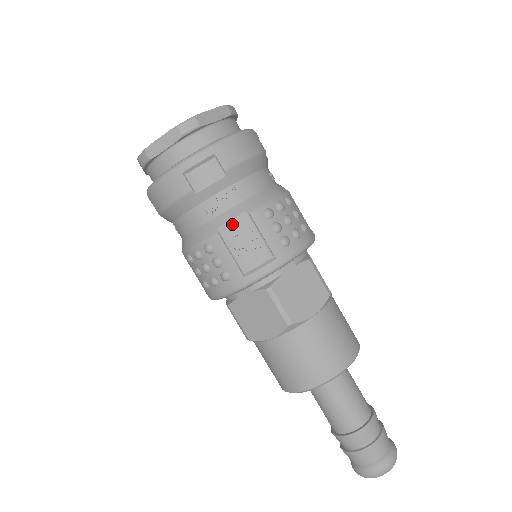
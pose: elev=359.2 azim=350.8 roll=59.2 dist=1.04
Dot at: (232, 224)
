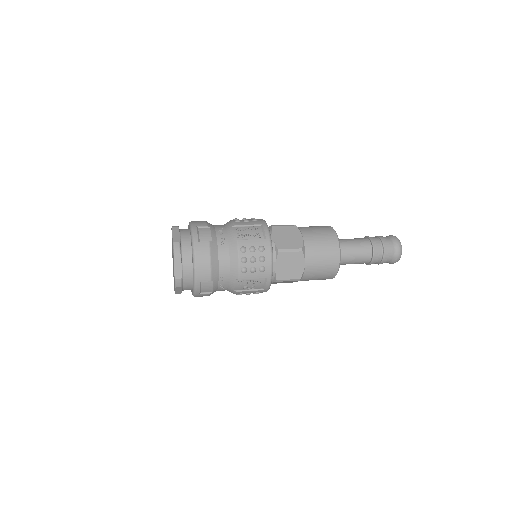
Dot at: (237, 286)
